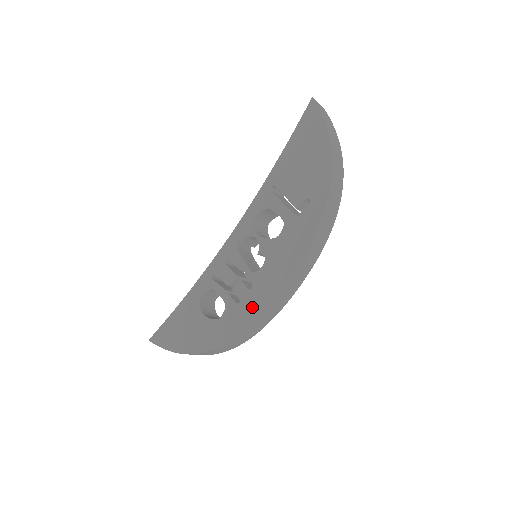
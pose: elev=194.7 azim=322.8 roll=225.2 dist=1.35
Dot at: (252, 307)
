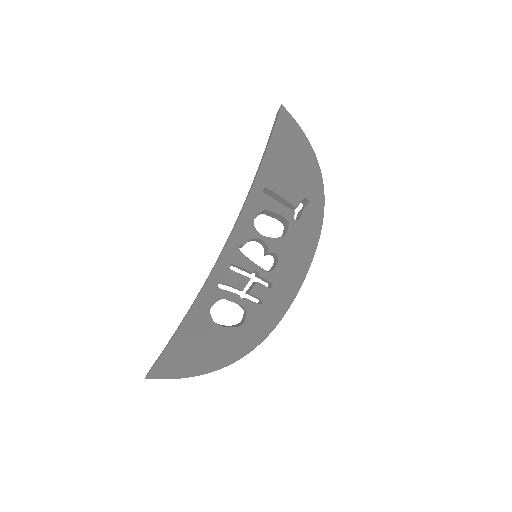
Dot at: (279, 303)
